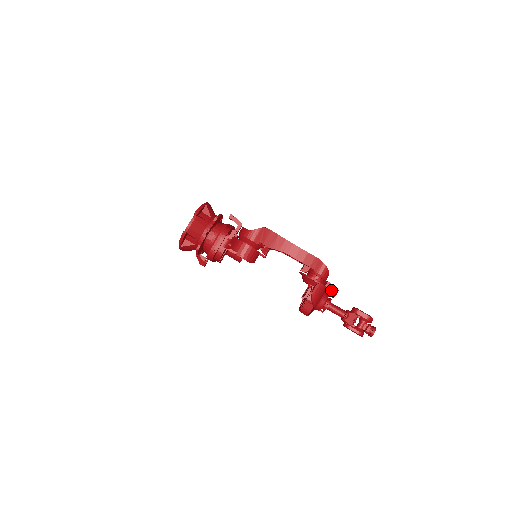
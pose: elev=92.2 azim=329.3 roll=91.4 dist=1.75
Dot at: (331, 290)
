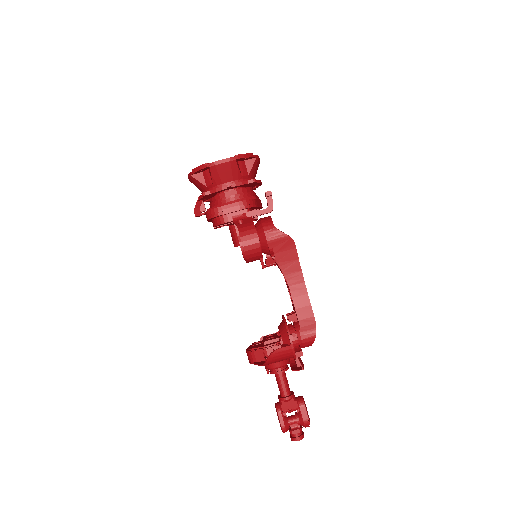
Dot at: (297, 360)
